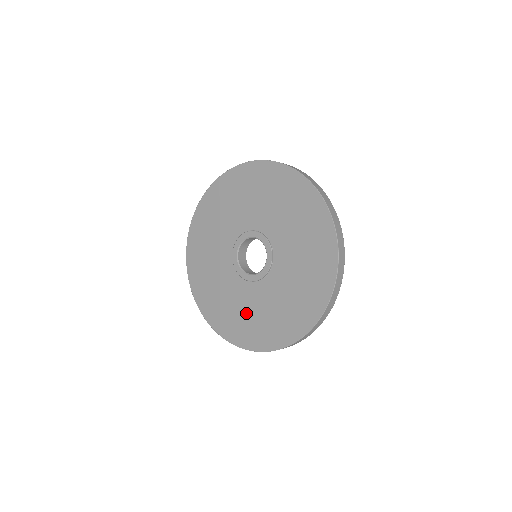
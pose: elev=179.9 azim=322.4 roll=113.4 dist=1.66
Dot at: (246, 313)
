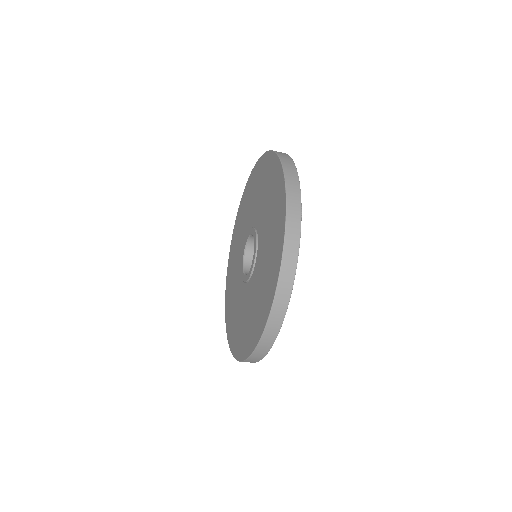
Dot at: (263, 277)
